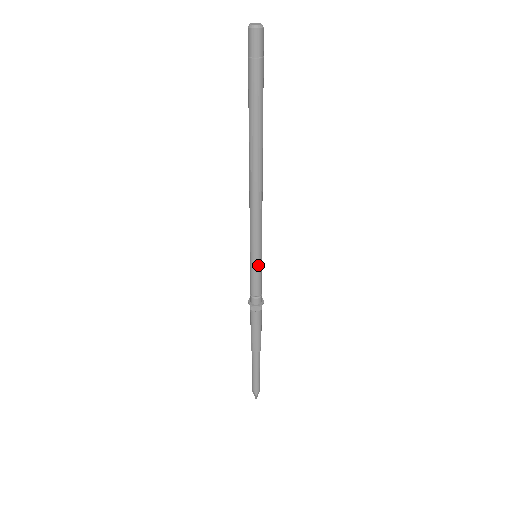
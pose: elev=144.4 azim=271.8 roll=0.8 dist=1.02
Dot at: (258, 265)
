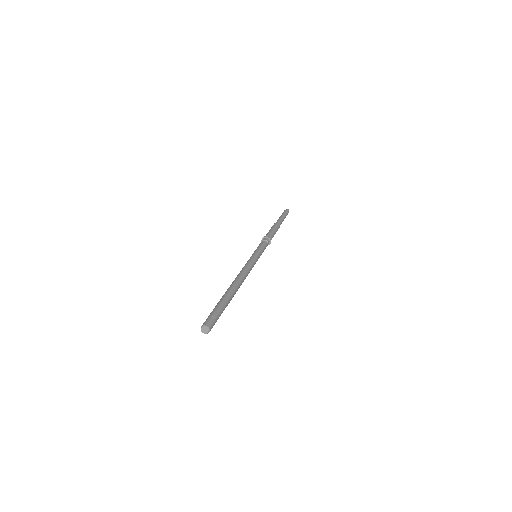
Dot at: occluded
